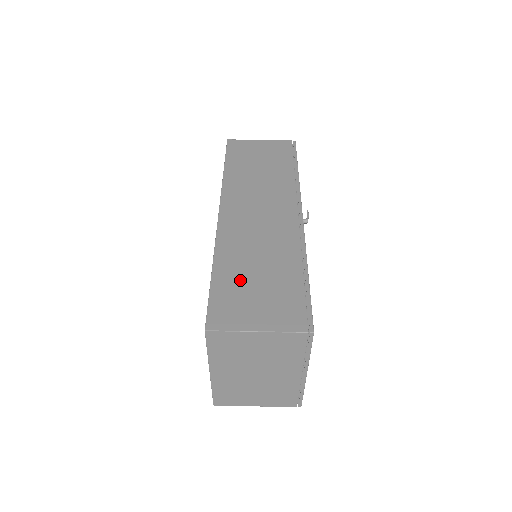
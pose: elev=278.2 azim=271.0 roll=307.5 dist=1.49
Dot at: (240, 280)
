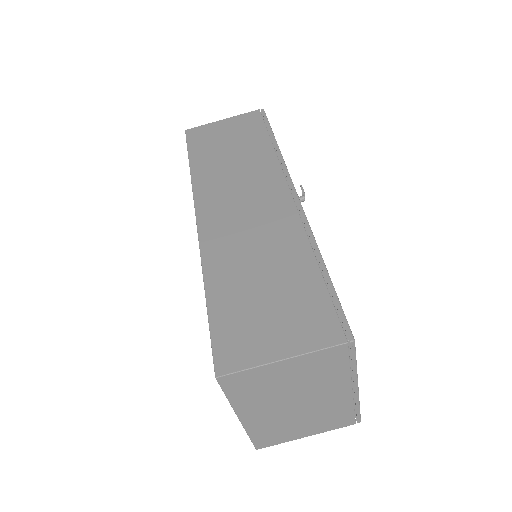
Dot at: (243, 297)
